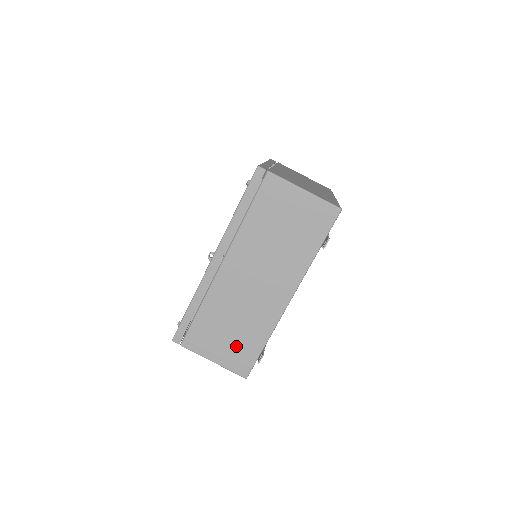
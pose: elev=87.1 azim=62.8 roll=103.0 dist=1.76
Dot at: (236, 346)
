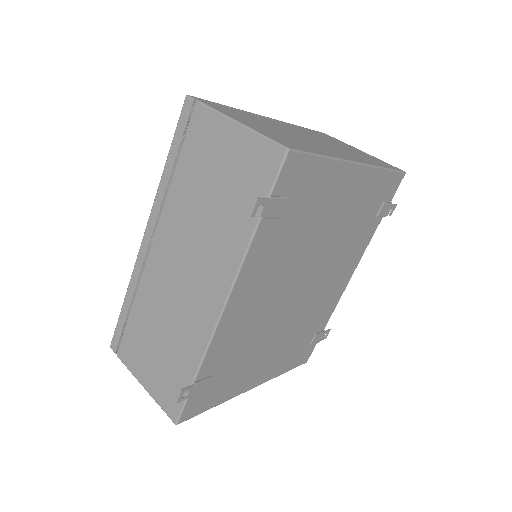
Dot at: (165, 370)
